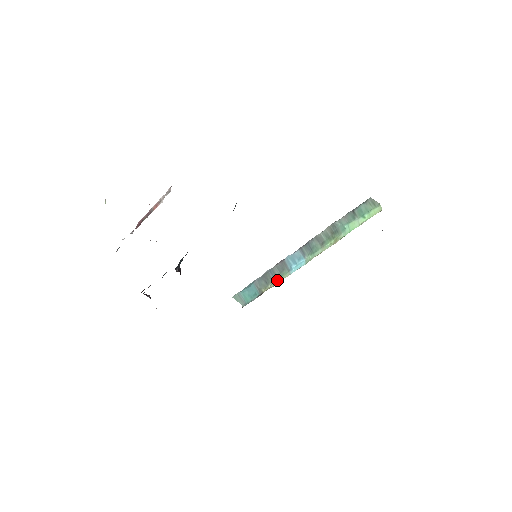
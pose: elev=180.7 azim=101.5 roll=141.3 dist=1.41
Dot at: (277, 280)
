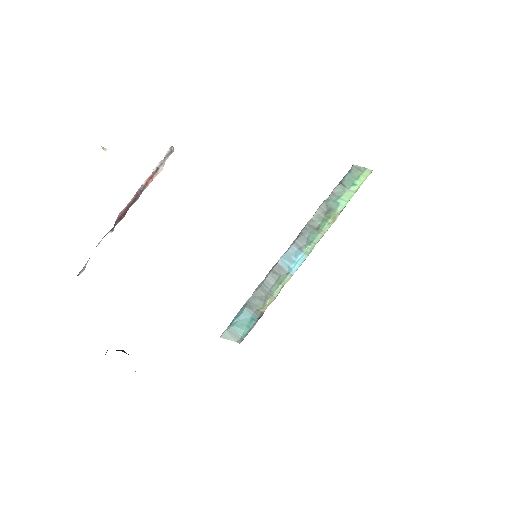
Dot at: (276, 290)
